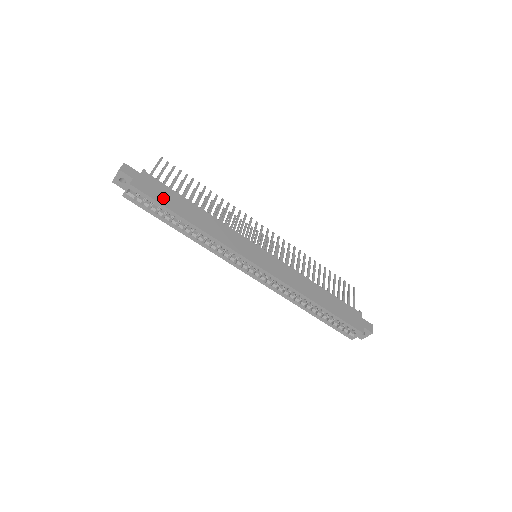
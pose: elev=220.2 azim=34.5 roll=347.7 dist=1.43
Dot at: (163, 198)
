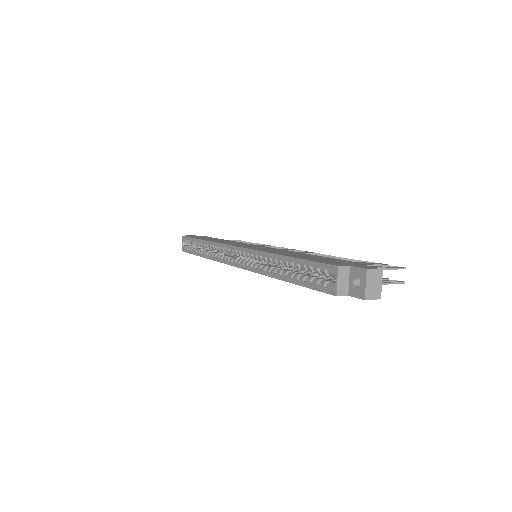
Dot at: occluded
